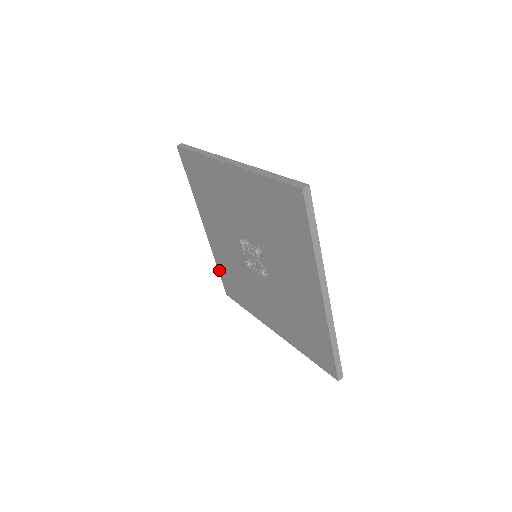
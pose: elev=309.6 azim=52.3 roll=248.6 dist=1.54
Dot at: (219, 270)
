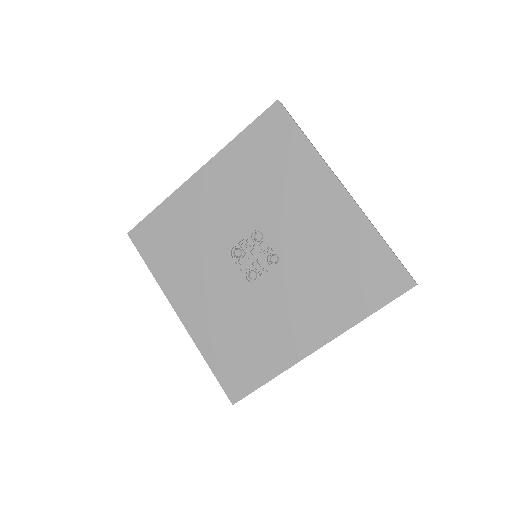
Dot at: (211, 366)
